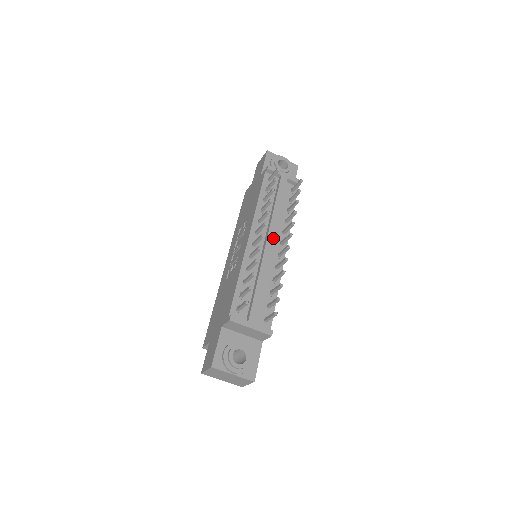
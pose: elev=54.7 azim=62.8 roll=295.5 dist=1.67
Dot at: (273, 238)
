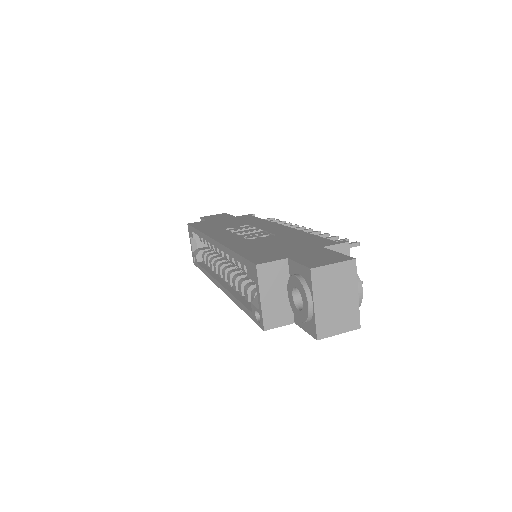
Dot at: occluded
